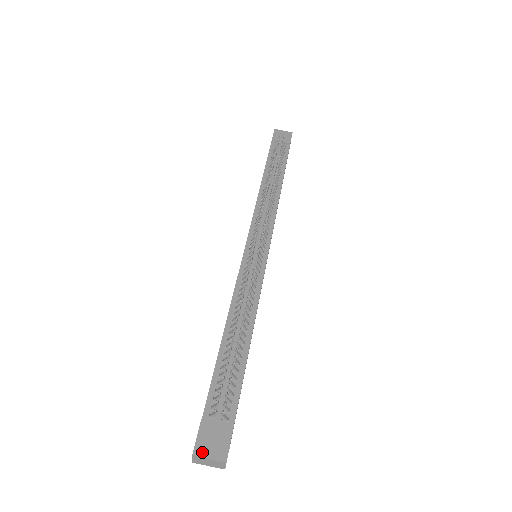
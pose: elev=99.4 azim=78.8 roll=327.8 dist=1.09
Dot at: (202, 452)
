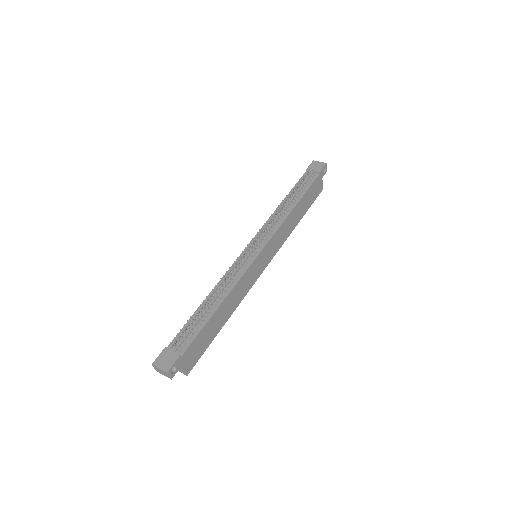
Dot at: (157, 364)
